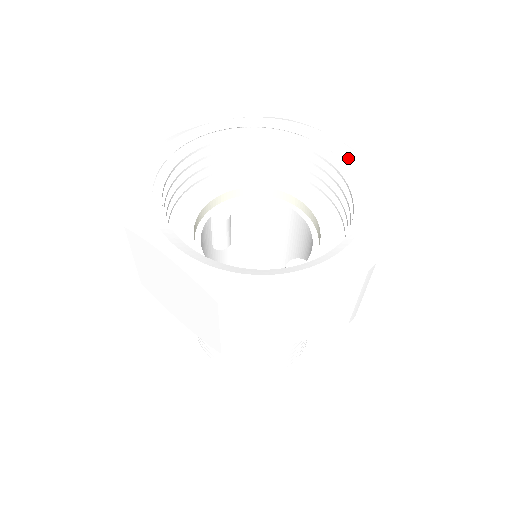
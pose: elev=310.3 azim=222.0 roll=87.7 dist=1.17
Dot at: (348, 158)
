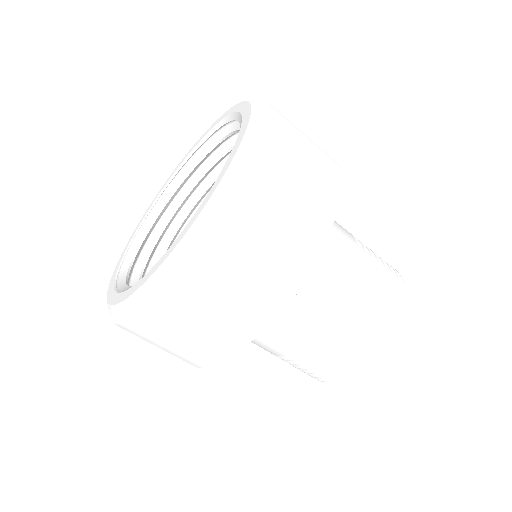
Dot at: (208, 132)
